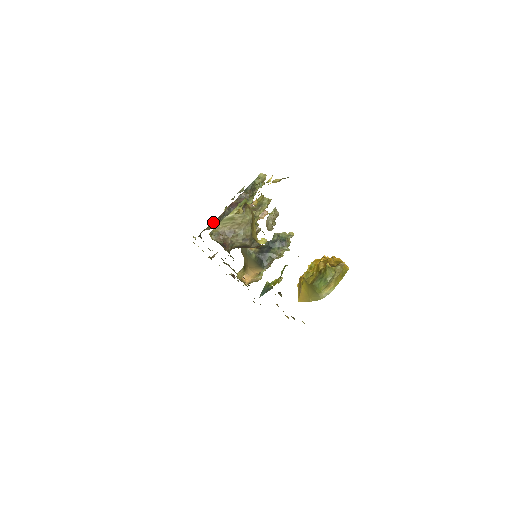
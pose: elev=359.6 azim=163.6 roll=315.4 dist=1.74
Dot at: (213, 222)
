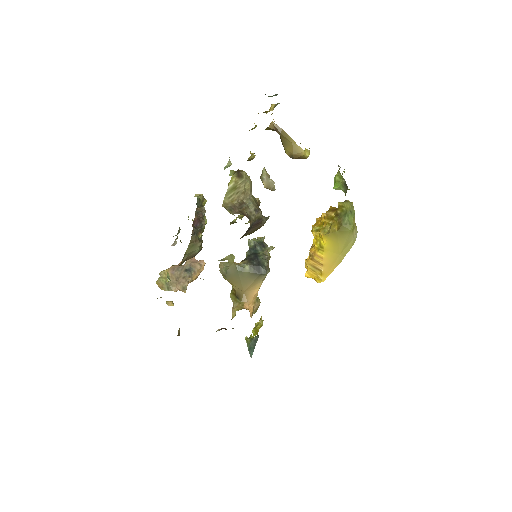
Dot at: (190, 243)
